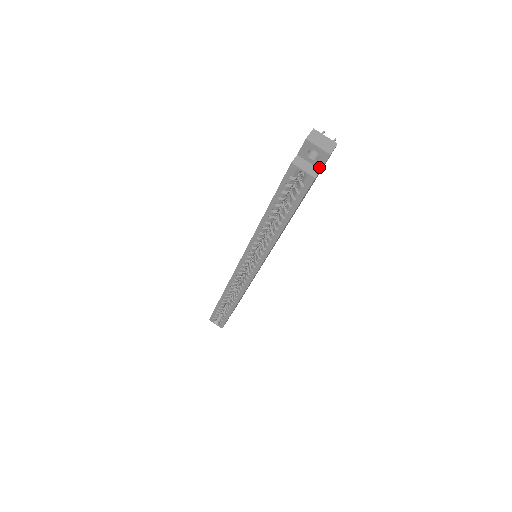
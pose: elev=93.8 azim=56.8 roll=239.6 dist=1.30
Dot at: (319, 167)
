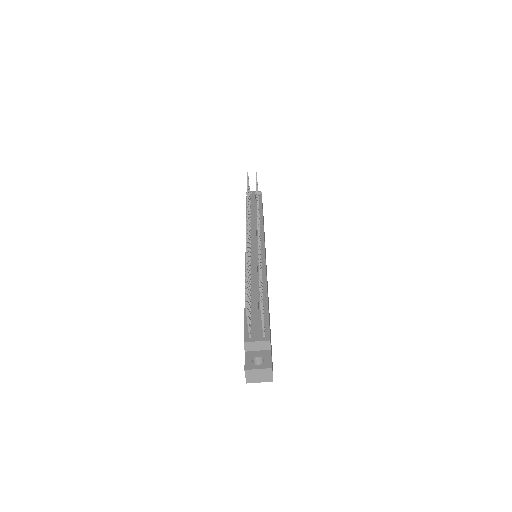
Dot at: occluded
